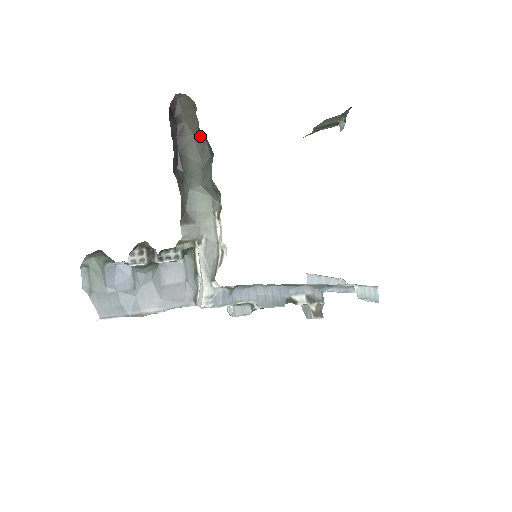
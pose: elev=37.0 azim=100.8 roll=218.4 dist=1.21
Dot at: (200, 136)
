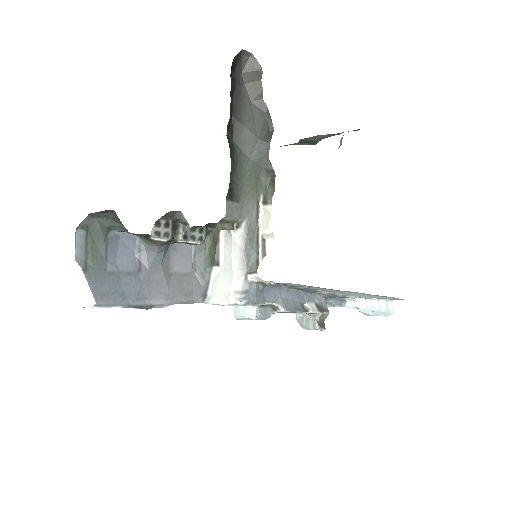
Dot at: (260, 105)
